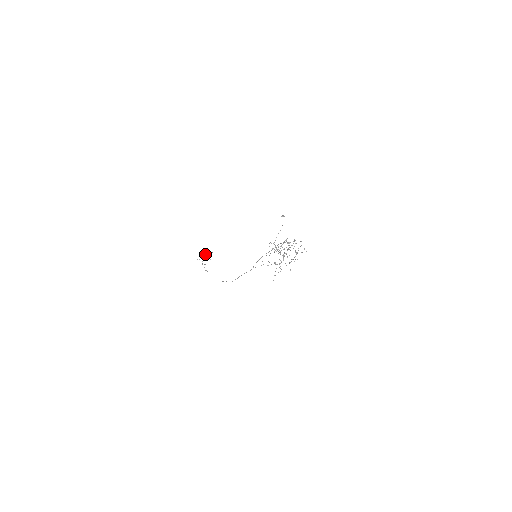
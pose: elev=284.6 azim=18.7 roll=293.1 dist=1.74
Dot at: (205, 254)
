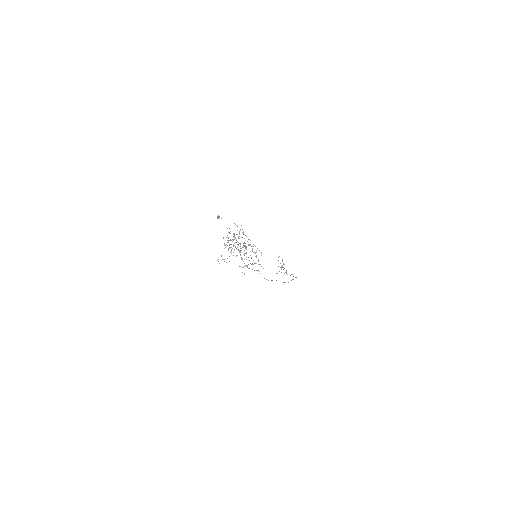
Dot at: (282, 261)
